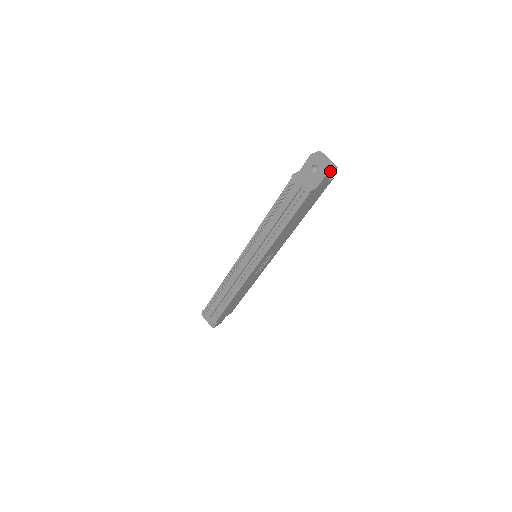
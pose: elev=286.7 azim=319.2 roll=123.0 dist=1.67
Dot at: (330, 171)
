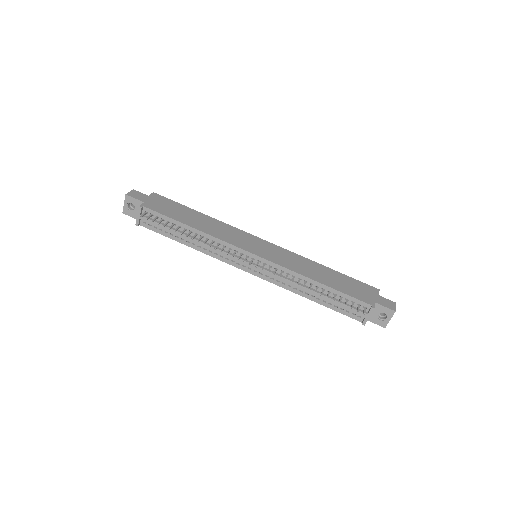
Dot at: (384, 325)
